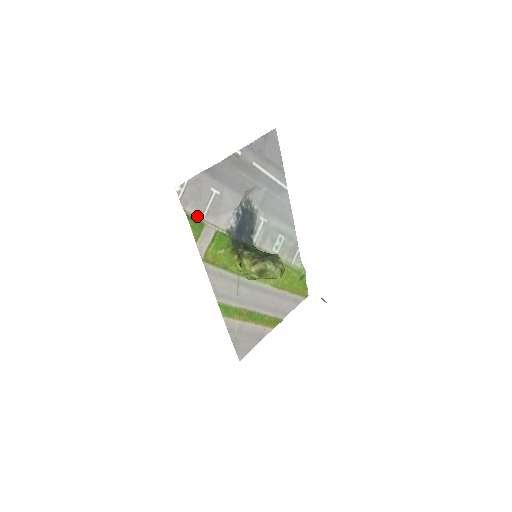
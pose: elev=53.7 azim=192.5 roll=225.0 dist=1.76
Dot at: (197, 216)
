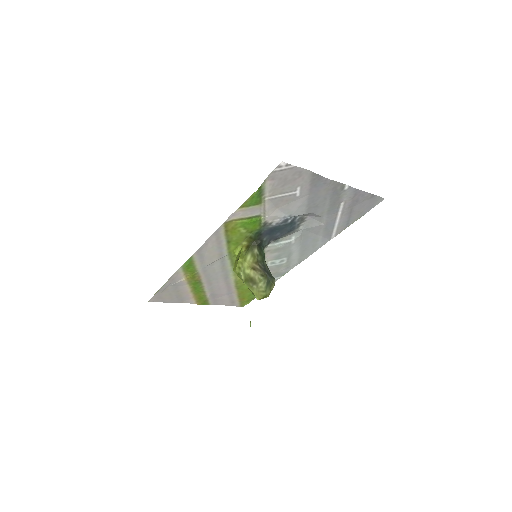
Dot at: (265, 193)
